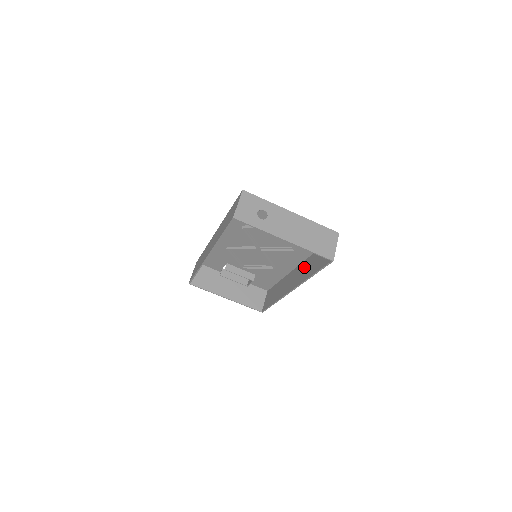
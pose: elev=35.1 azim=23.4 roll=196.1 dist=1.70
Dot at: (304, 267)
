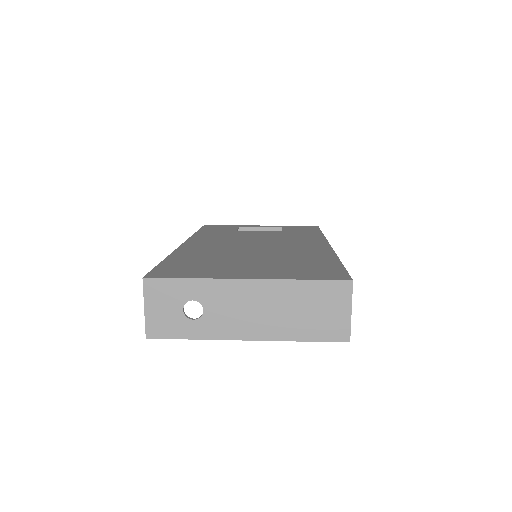
Dot at: occluded
